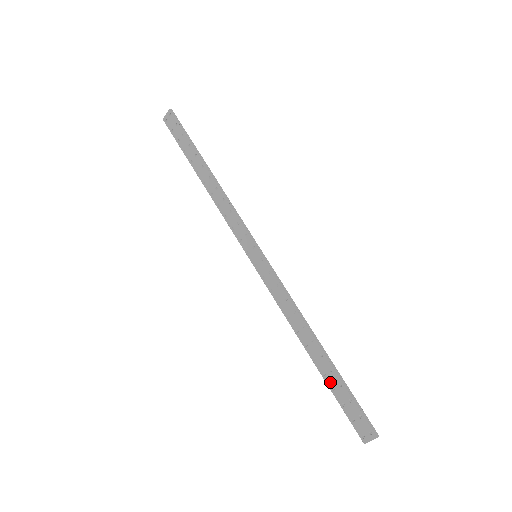
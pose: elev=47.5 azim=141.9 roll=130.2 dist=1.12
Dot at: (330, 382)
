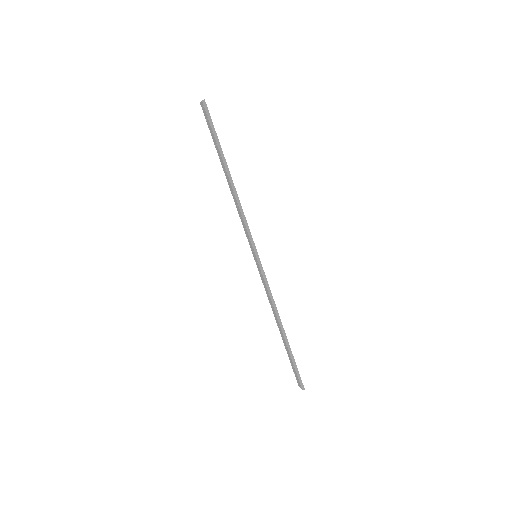
Dot at: (287, 350)
